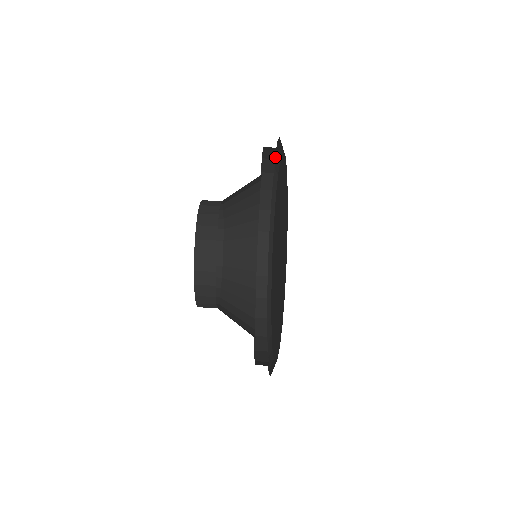
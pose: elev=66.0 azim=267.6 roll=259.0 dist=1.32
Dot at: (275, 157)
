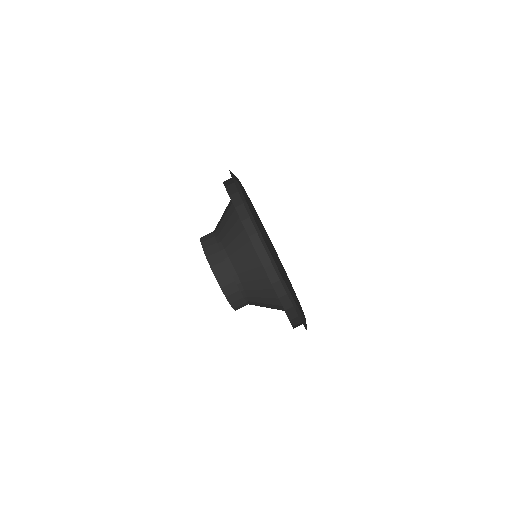
Dot at: (242, 201)
